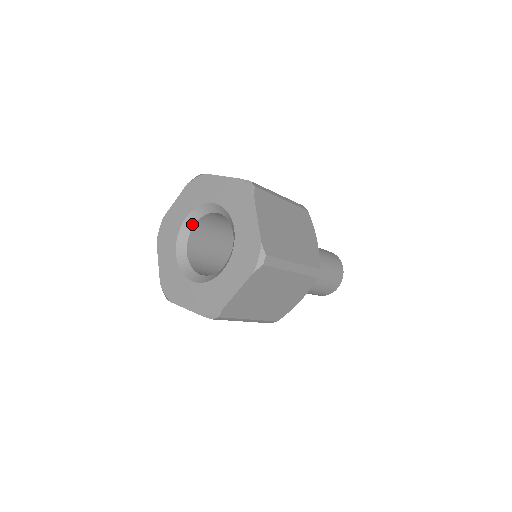
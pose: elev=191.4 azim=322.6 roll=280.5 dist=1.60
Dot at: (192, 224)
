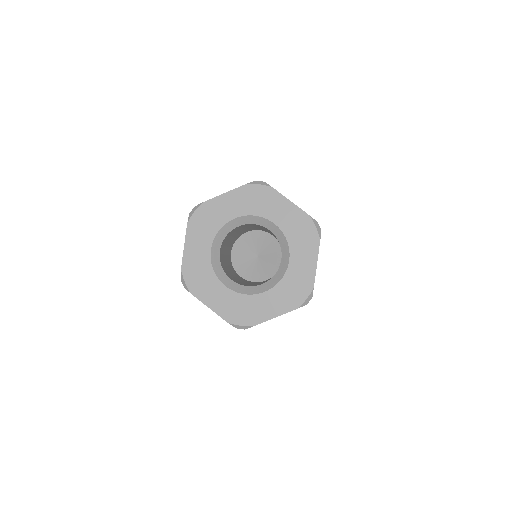
Dot at: (236, 225)
